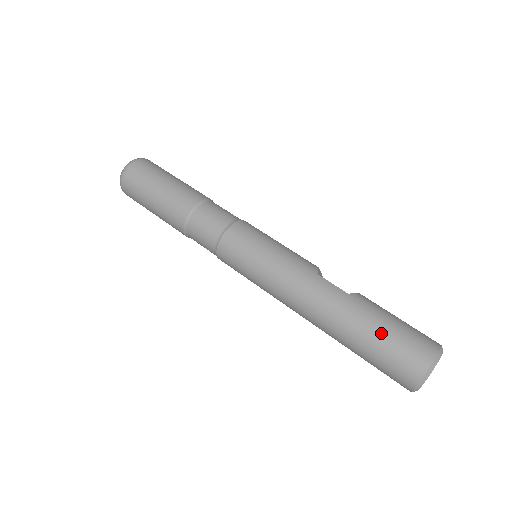
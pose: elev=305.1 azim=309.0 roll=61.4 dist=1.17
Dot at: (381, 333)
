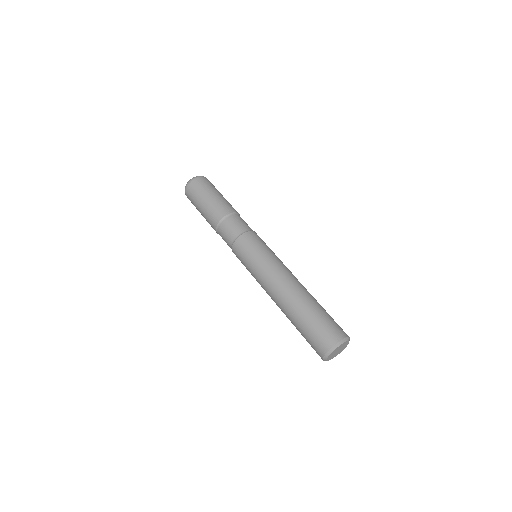
Dot at: (322, 313)
